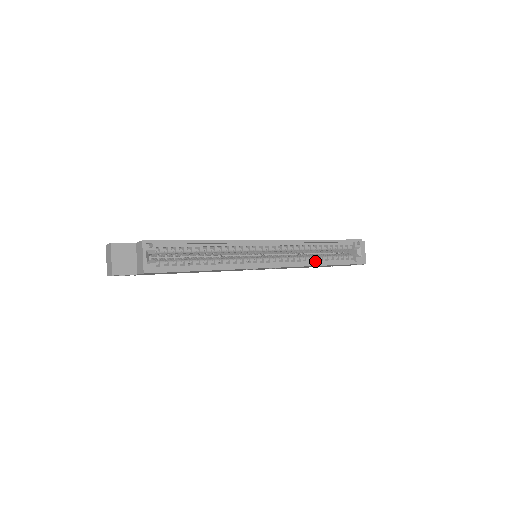
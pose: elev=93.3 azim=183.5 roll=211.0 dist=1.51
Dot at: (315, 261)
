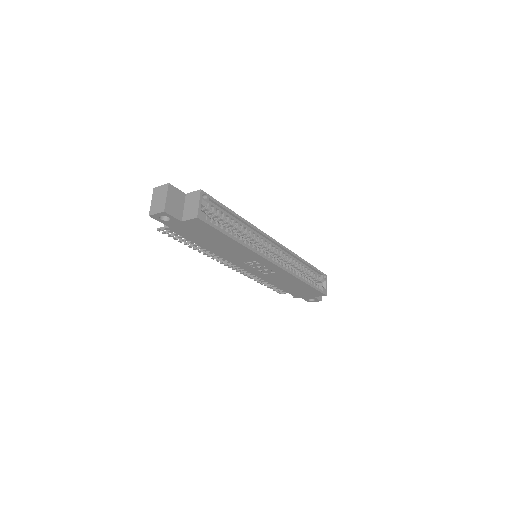
Dot at: (299, 276)
